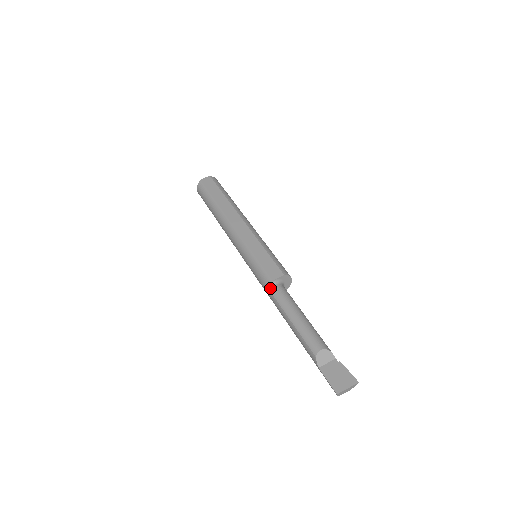
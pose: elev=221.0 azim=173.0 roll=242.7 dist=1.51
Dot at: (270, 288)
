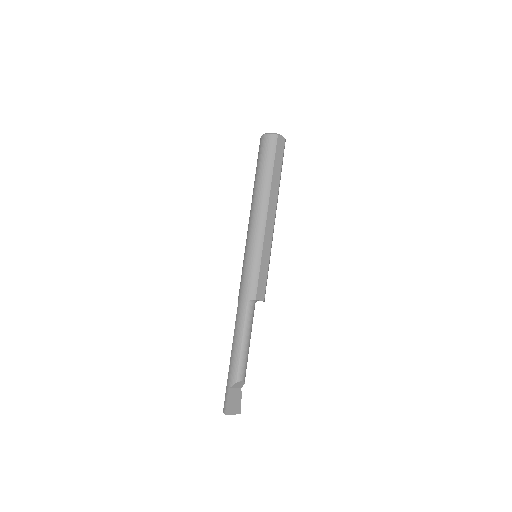
Dot at: (249, 302)
